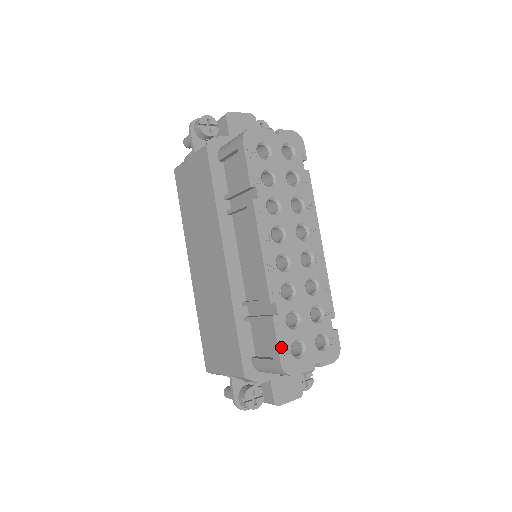
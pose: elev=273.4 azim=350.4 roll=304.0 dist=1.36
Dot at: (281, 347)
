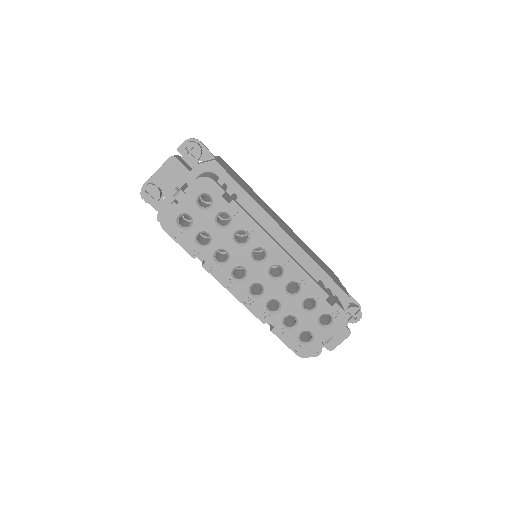
Dot at: (290, 345)
